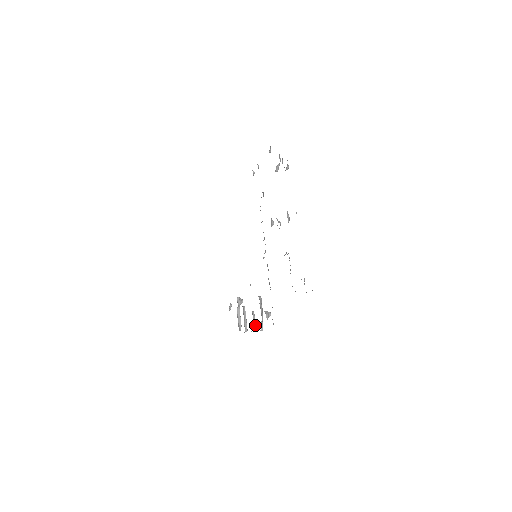
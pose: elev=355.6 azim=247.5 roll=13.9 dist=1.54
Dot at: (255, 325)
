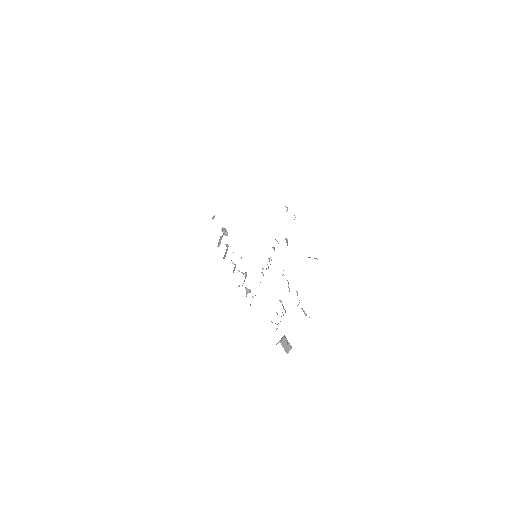
Dot at: (233, 272)
